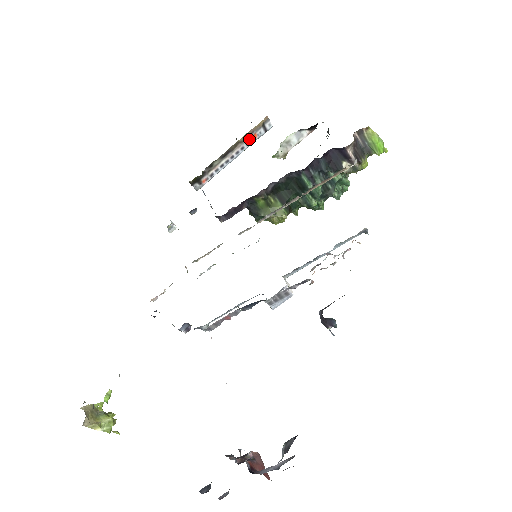
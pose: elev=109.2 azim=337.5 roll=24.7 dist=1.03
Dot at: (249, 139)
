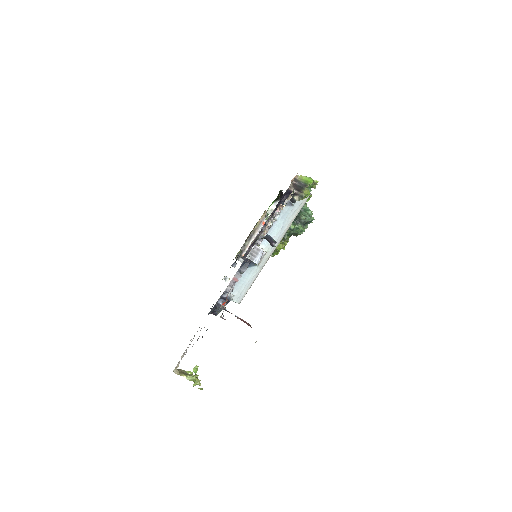
Dot at: (261, 226)
